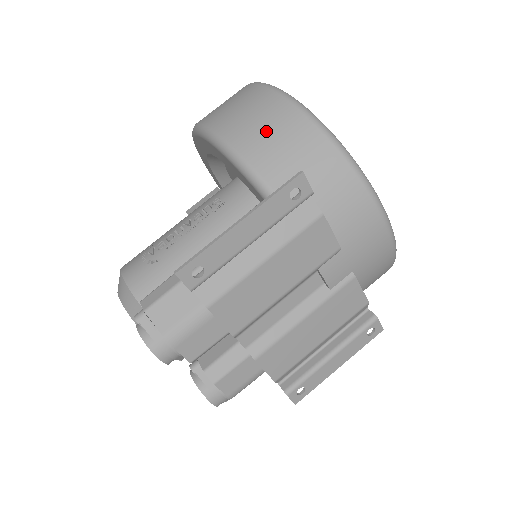
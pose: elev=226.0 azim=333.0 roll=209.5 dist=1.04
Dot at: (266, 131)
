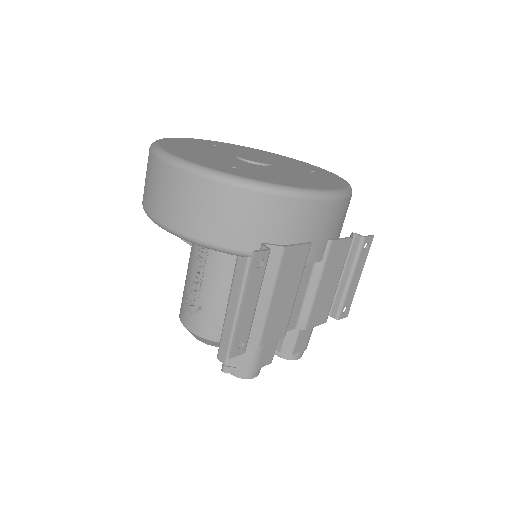
Dot at: (203, 212)
